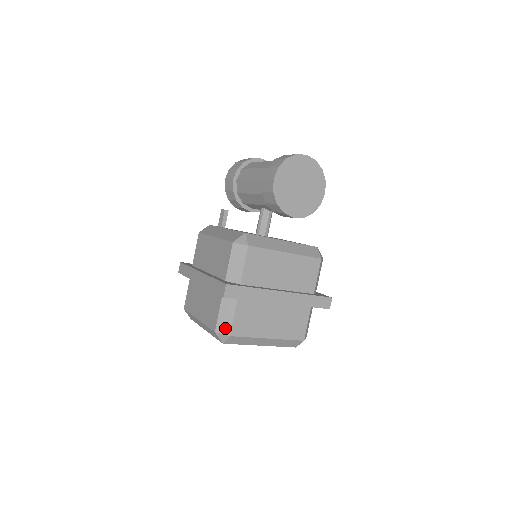
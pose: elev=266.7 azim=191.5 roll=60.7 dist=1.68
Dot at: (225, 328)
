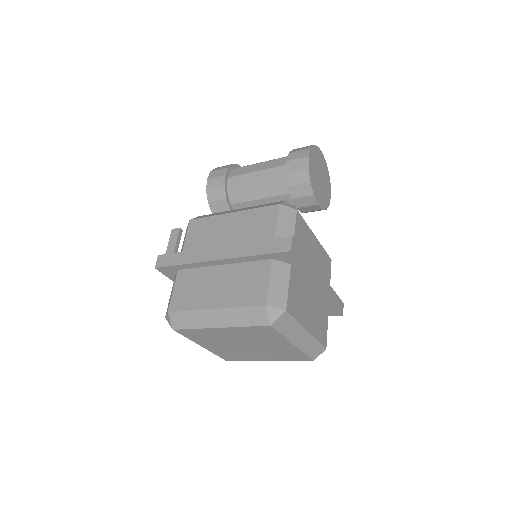
Dot at: (279, 300)
